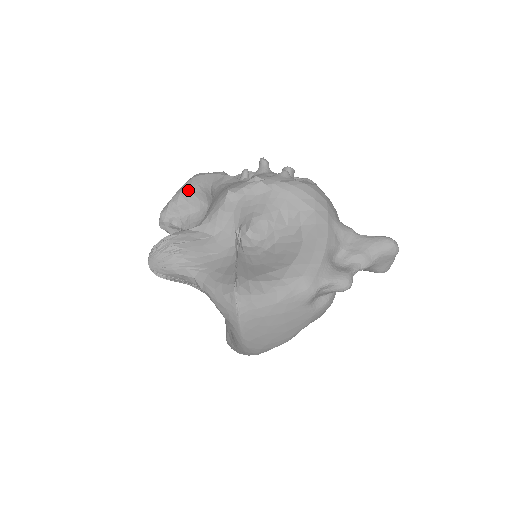
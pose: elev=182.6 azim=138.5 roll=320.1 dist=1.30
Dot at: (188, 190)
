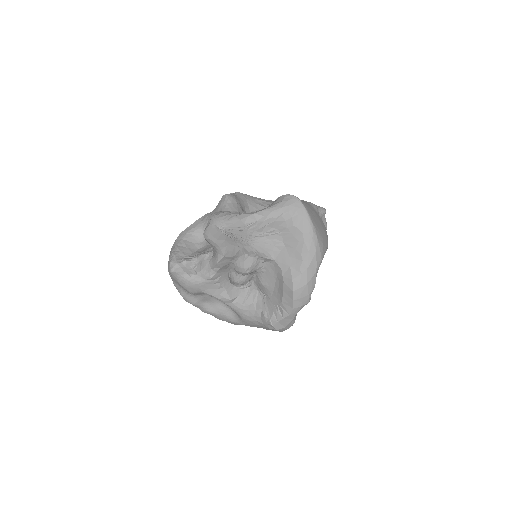
Dot at: (181, 240)
